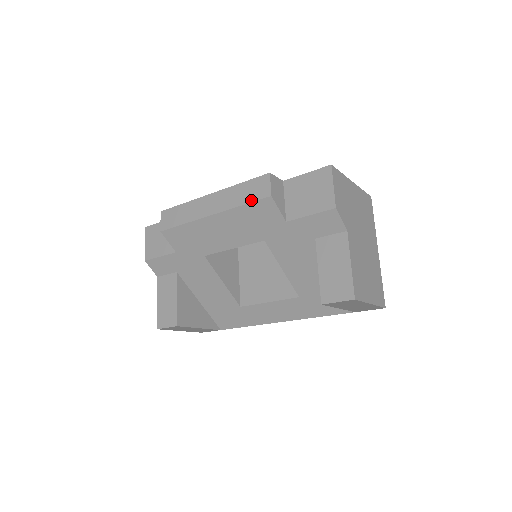
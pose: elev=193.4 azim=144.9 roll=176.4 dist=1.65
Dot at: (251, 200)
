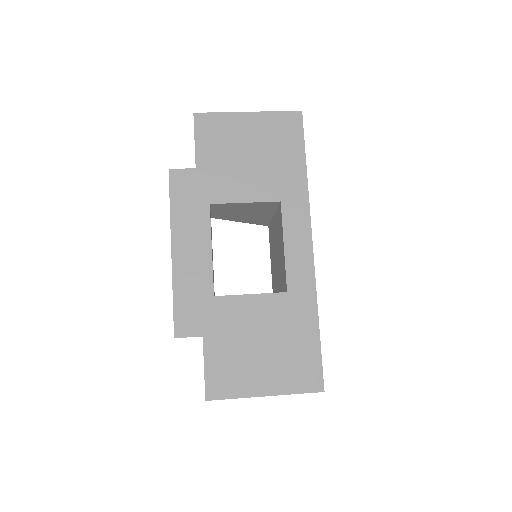
Dot at: occluded
